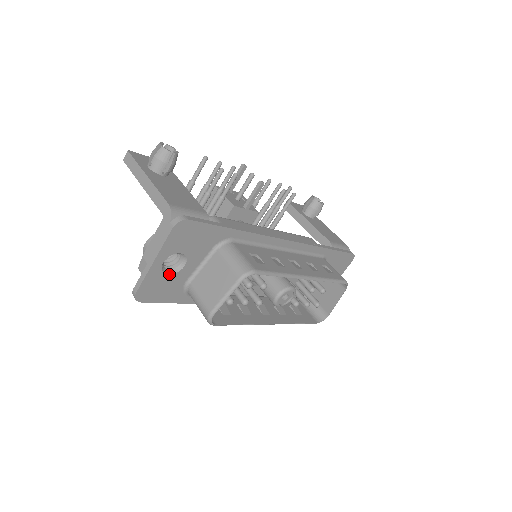
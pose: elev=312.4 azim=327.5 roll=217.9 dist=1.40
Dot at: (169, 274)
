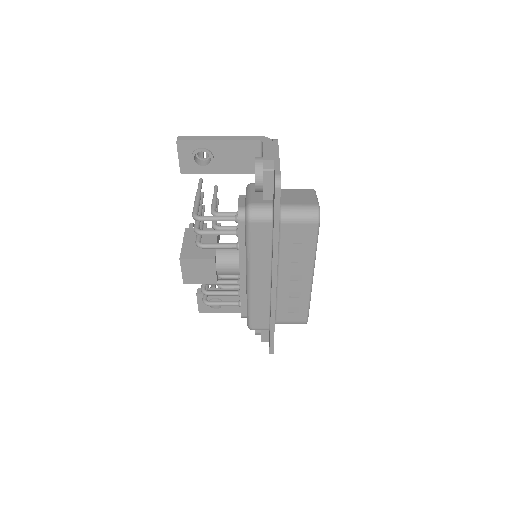
Dot at: occluded
